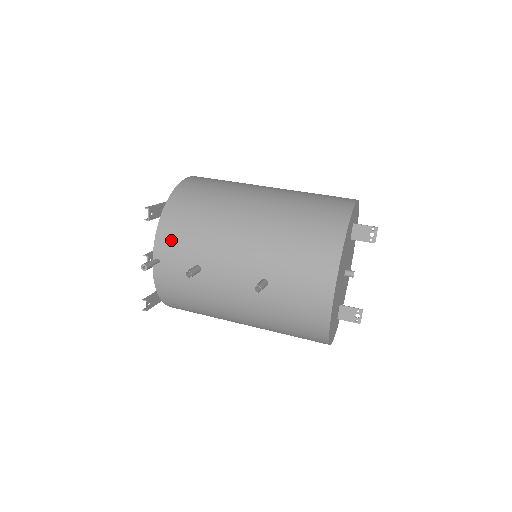
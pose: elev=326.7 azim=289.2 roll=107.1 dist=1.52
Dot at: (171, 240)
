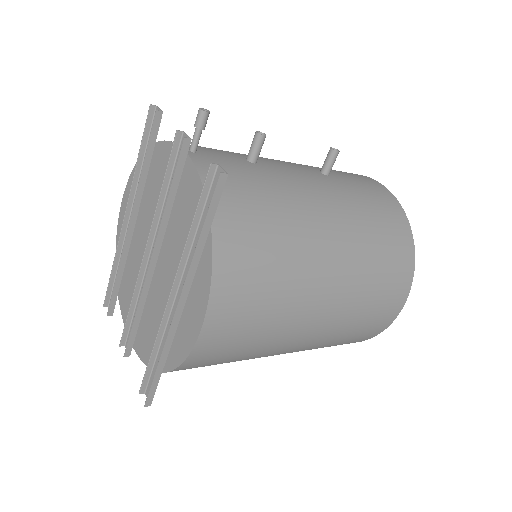
Dot at: occluded
